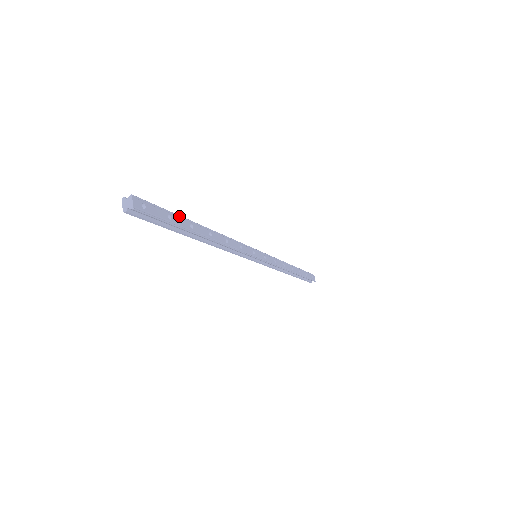
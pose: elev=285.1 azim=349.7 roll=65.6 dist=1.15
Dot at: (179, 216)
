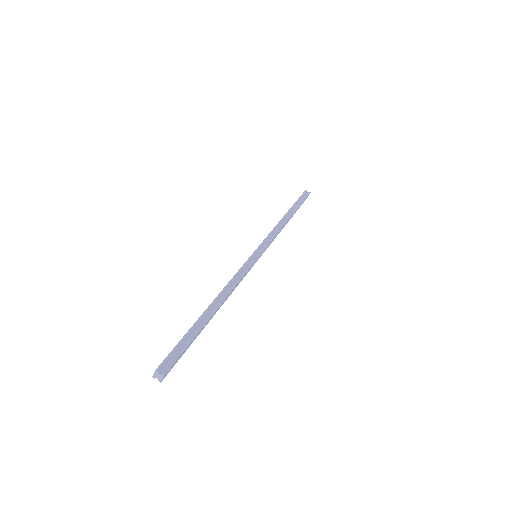
Dot at: (197, 334)
